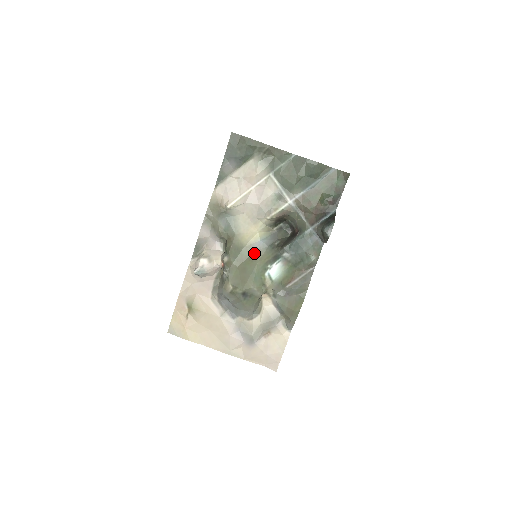
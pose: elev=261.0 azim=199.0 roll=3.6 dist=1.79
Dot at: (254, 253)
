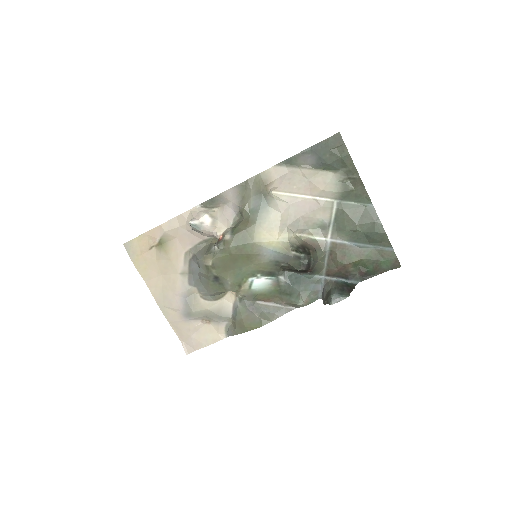
Dot at: (256, 255)
